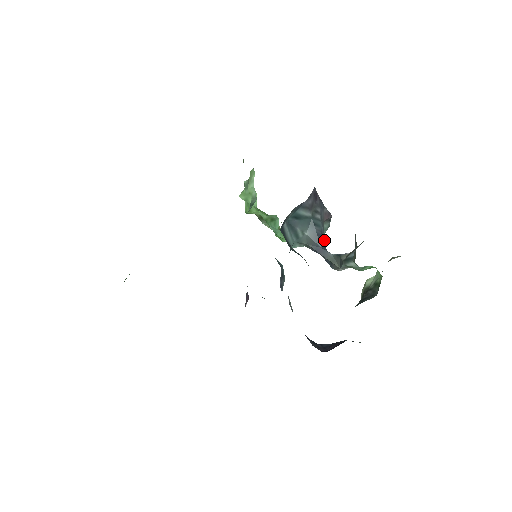
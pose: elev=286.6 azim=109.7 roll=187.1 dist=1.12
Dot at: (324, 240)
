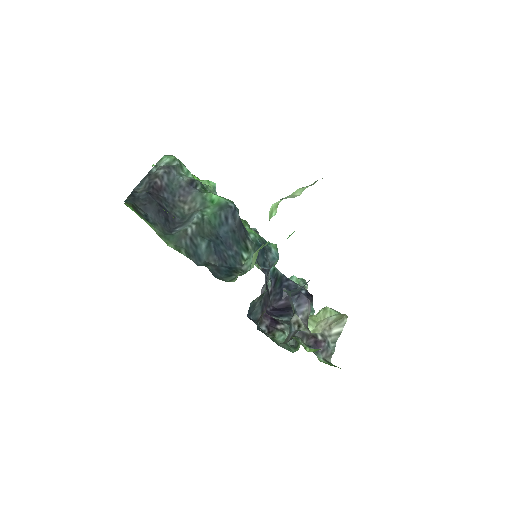
Dot at: (299, 291)
